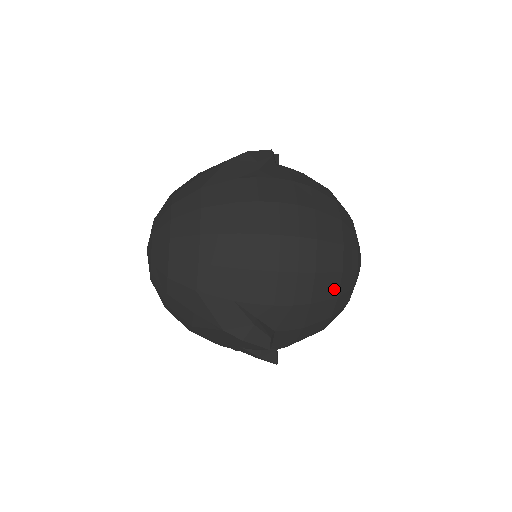
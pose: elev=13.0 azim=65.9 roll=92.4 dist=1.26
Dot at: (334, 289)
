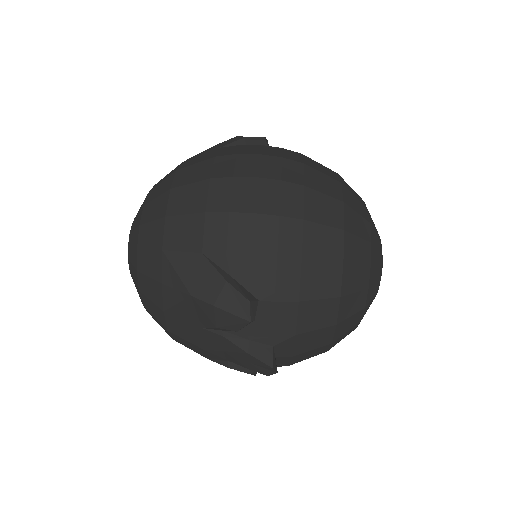
Dot at: (335, 250)
